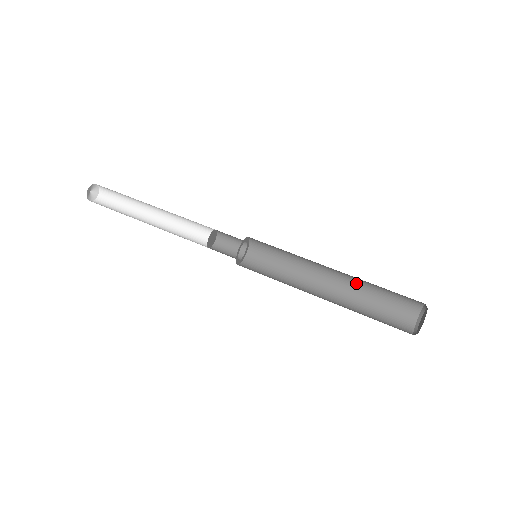
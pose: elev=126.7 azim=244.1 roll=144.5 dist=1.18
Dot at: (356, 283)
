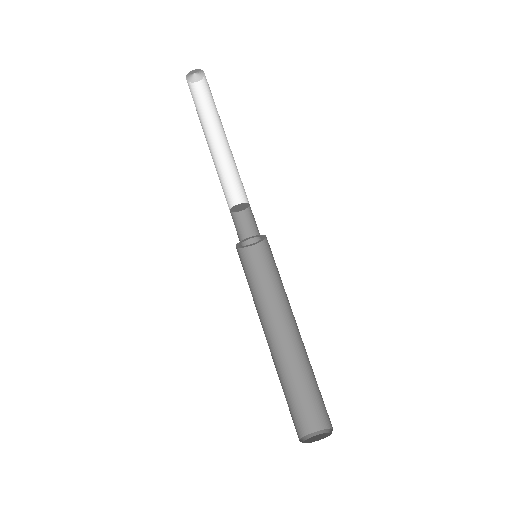
Dot at: (307, 355)
